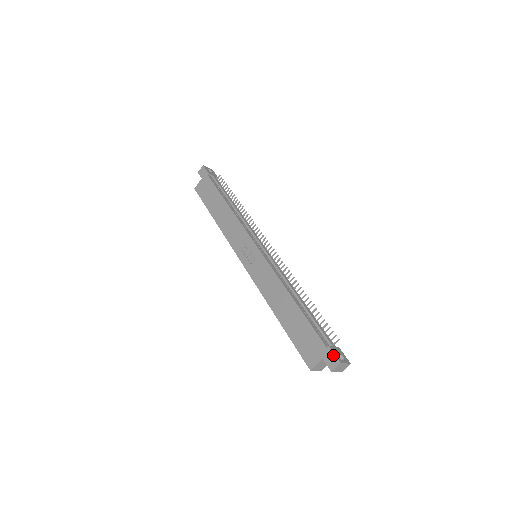
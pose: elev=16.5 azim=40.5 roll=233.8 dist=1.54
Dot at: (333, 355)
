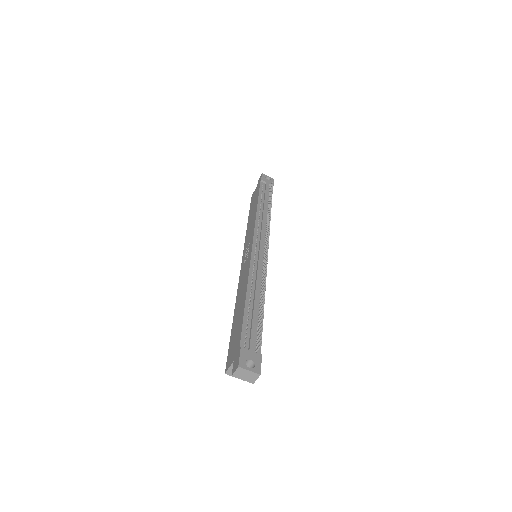
Dot at: (238, 357)
